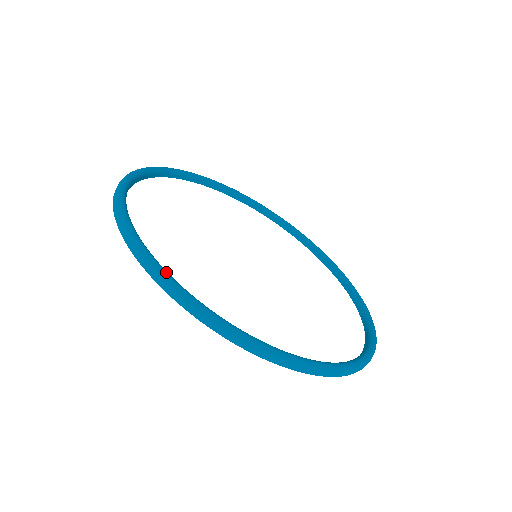
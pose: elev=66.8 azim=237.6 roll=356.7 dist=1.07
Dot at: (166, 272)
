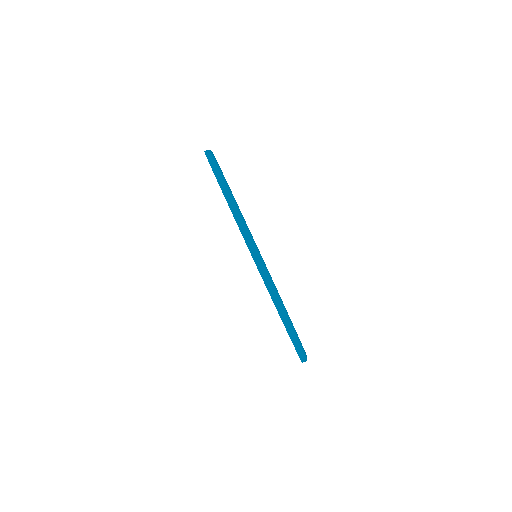
Dot at: occluded
